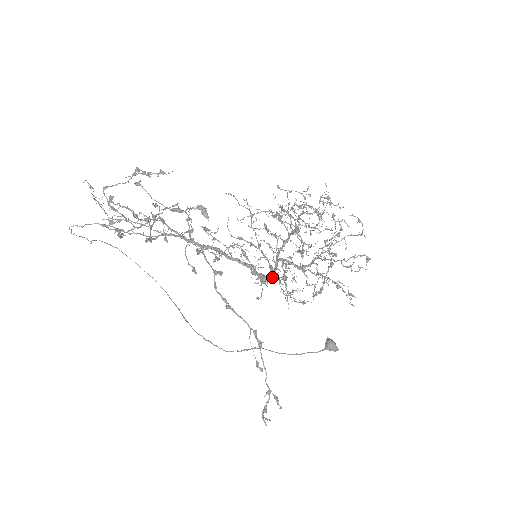
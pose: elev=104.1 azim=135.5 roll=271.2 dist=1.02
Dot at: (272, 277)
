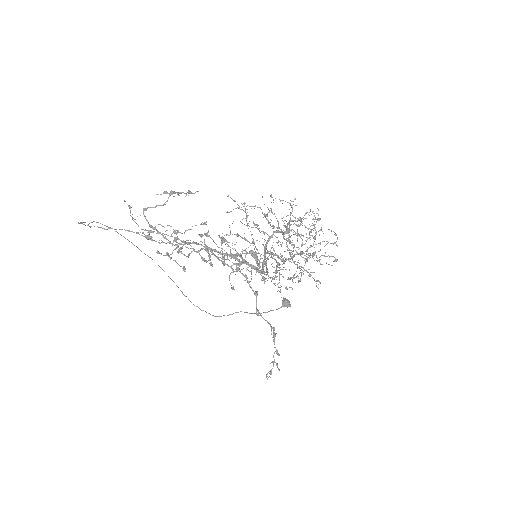
Dot at: occluded
